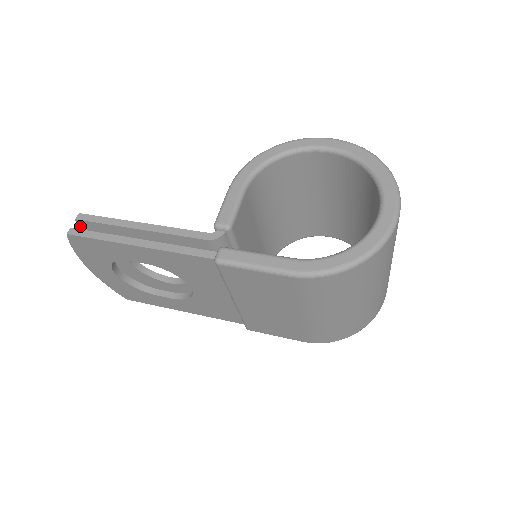
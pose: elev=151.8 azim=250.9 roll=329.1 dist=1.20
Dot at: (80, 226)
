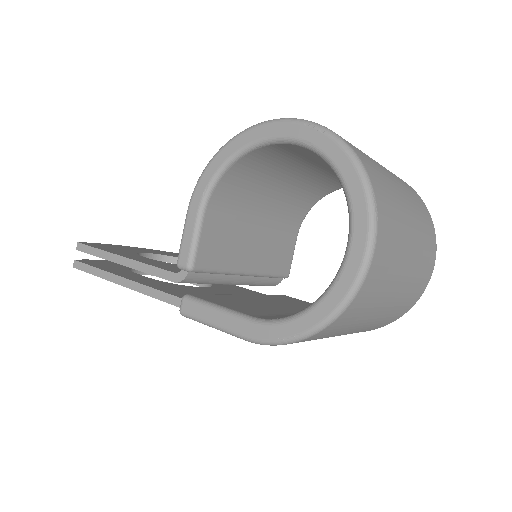
Dot at: occluded
